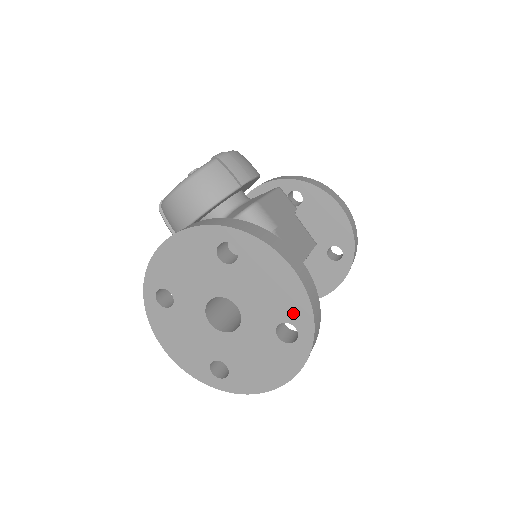
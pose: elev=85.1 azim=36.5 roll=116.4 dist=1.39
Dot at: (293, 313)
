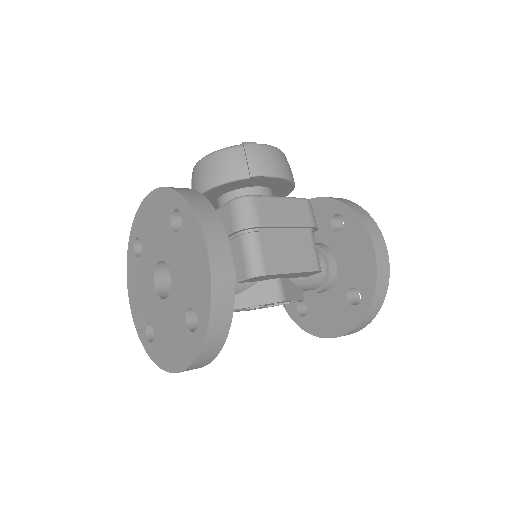
Dot at: (199, 301)
